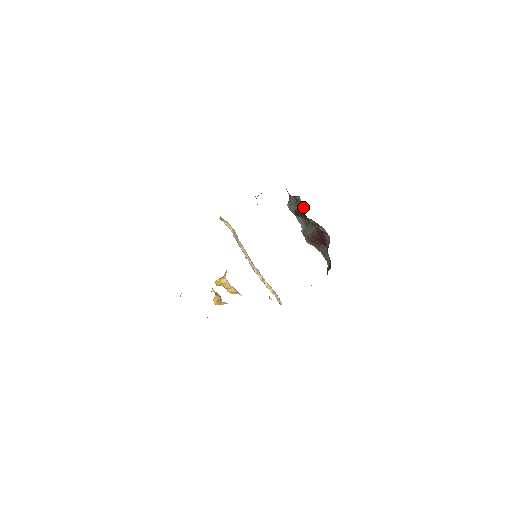
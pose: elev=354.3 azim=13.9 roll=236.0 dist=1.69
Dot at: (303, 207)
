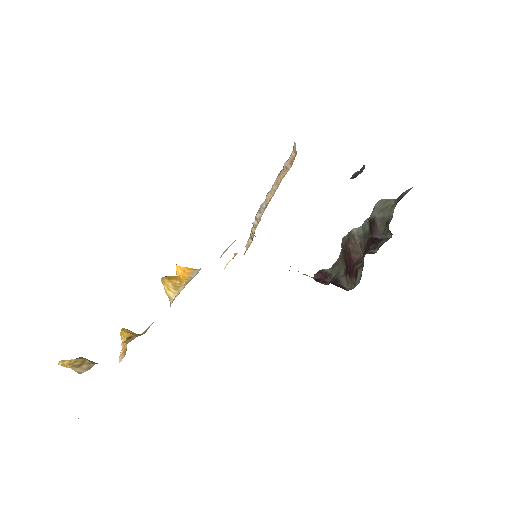
Dot at: (379, 244)
